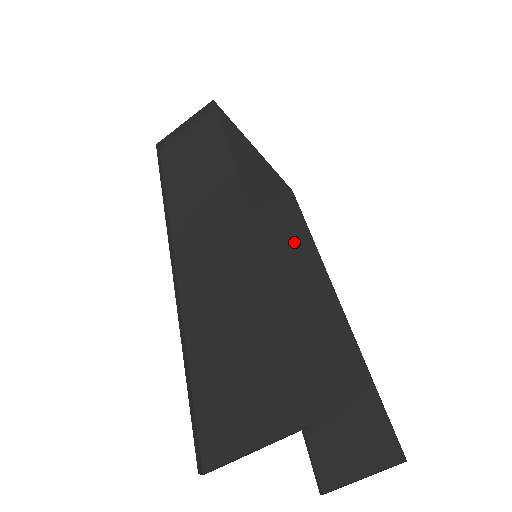
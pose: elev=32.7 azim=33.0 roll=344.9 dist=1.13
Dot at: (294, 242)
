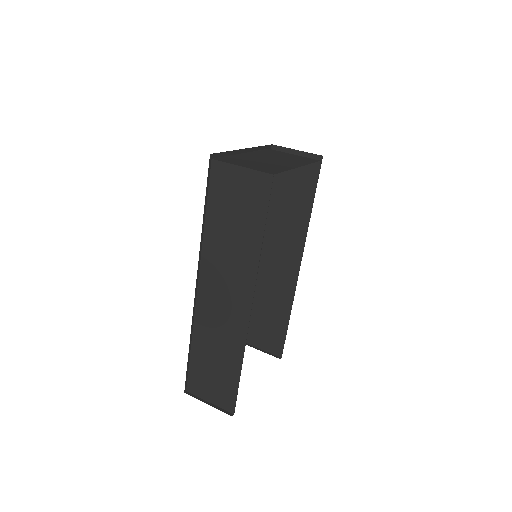
Dot at: (298, 205)
